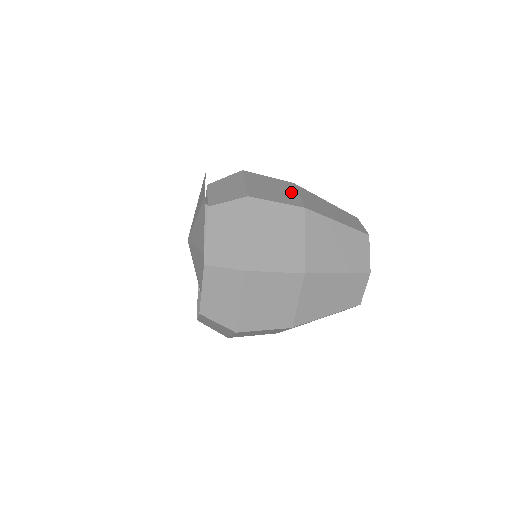
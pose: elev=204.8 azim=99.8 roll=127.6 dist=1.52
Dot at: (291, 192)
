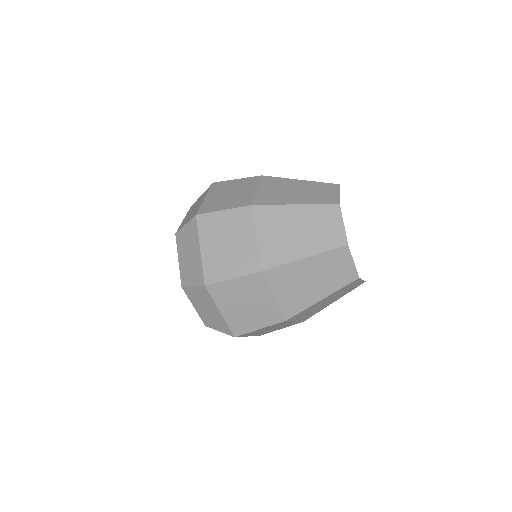
Dot at: occluded
